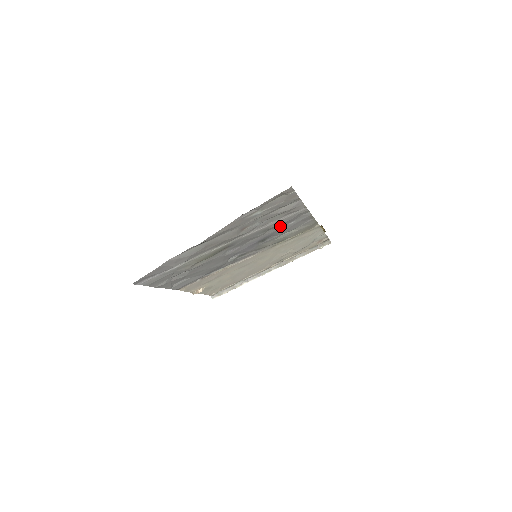
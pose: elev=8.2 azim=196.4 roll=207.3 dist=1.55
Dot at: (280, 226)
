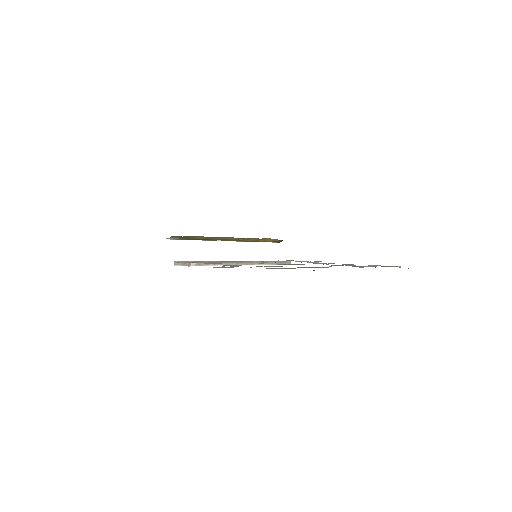
Dot at: occluded
